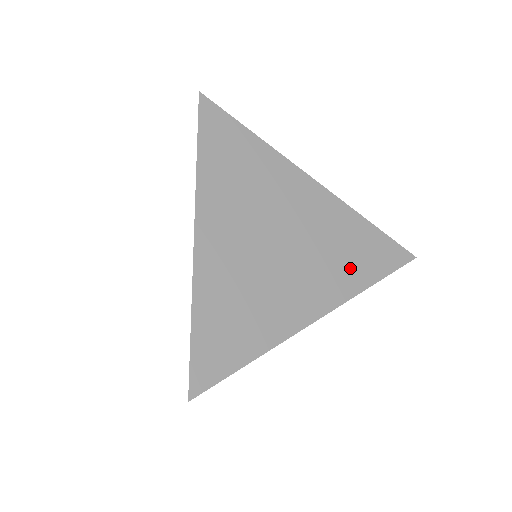
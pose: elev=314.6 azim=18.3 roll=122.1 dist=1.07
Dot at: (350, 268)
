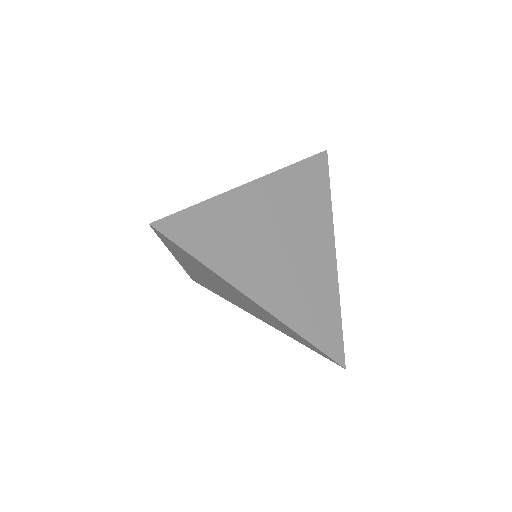
Dot at: (317, 205)
